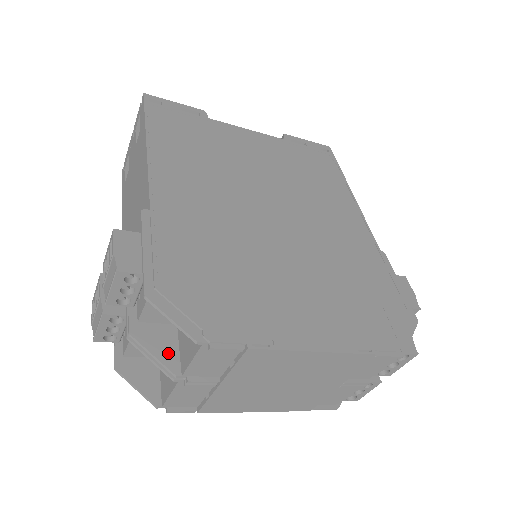
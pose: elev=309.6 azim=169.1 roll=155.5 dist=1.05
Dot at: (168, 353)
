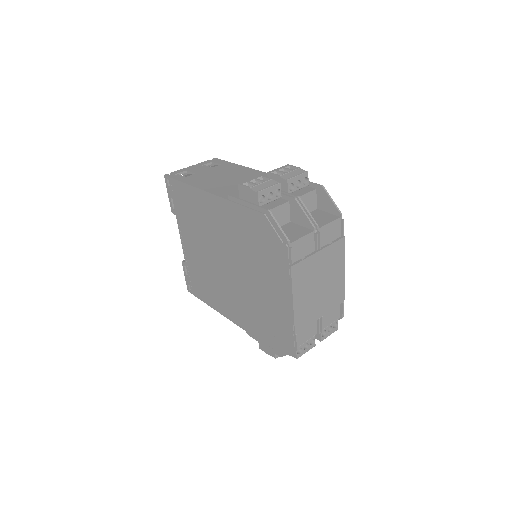
Dot at: occluded
